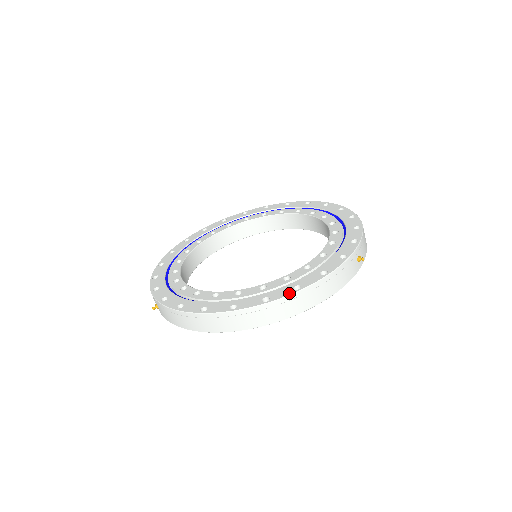
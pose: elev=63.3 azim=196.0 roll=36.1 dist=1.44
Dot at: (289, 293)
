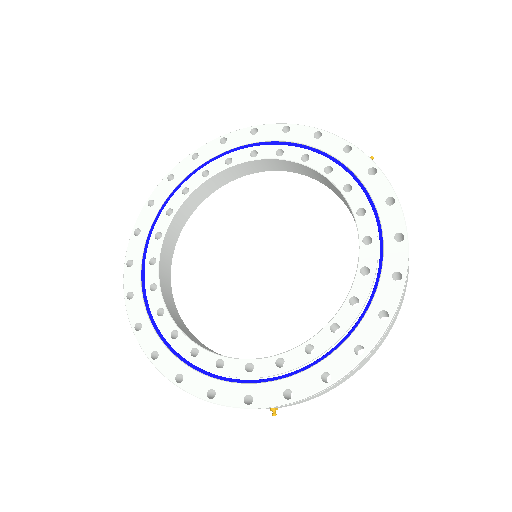
Dot at: (168, 376)
